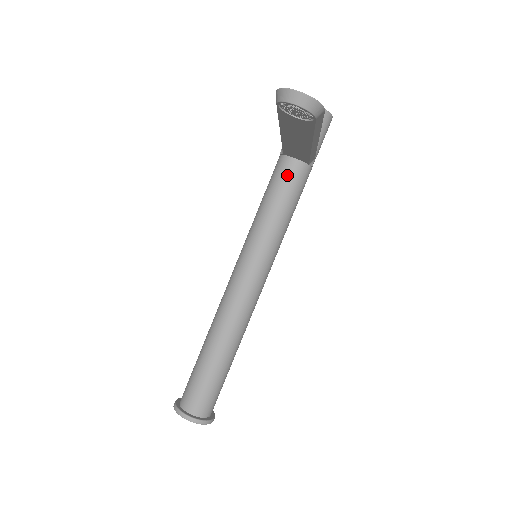
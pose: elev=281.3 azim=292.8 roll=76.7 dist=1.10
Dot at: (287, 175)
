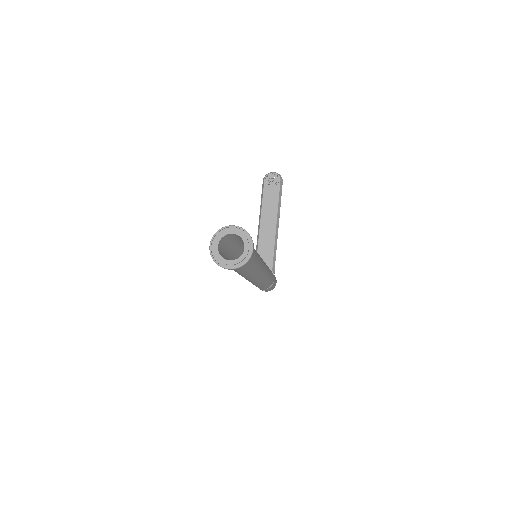
Dot at: occluded
